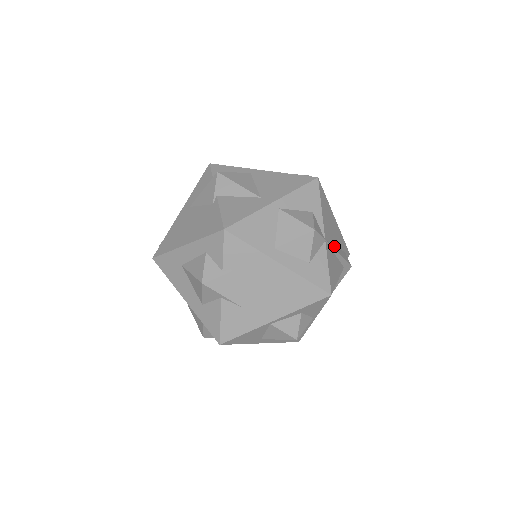
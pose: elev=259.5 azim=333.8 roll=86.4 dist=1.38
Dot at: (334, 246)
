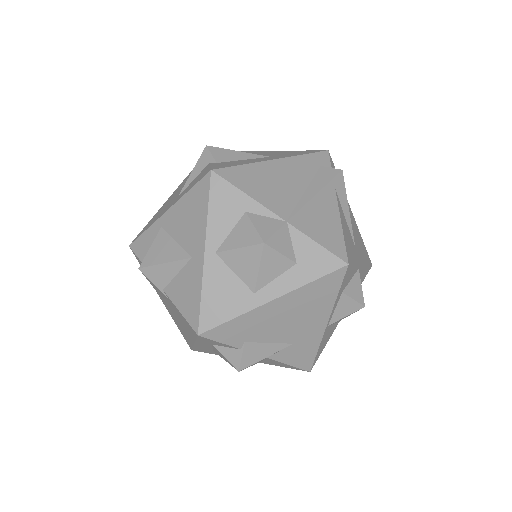
Dot at: (302, 197)
